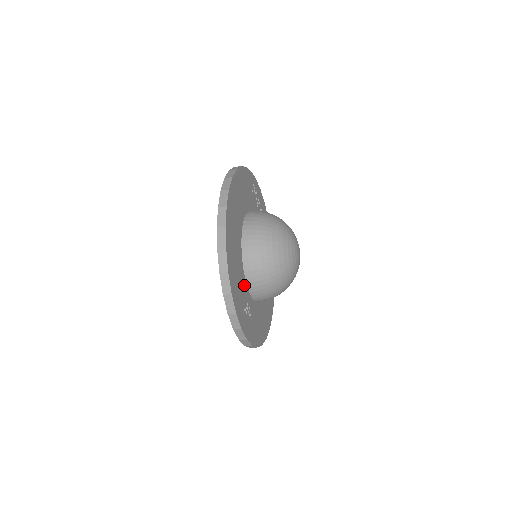
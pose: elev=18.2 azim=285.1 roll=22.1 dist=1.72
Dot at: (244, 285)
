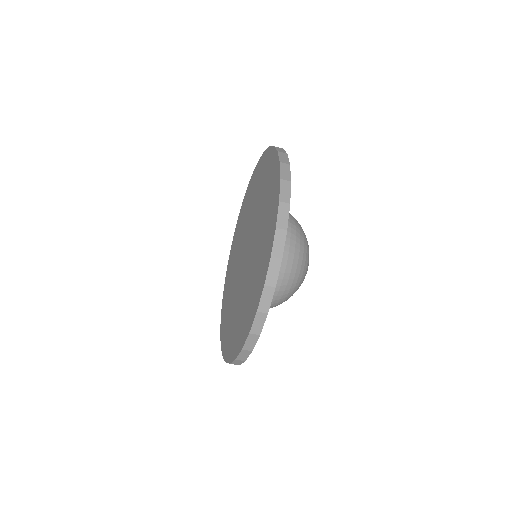
Dot at: occluded
